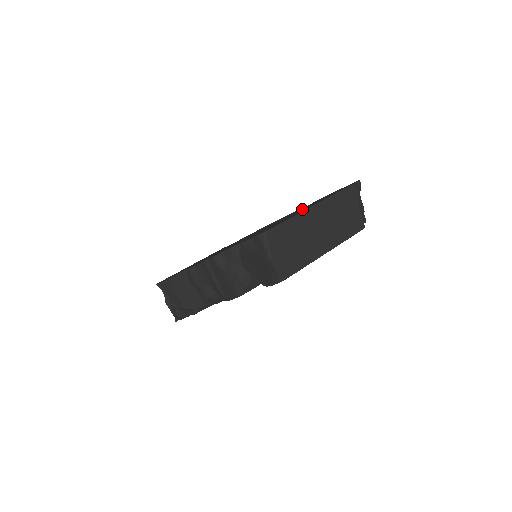
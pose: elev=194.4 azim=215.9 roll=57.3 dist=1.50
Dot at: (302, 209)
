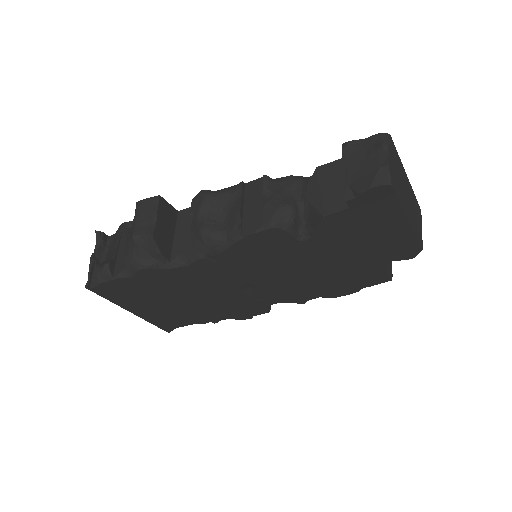
Dot at: occluded
